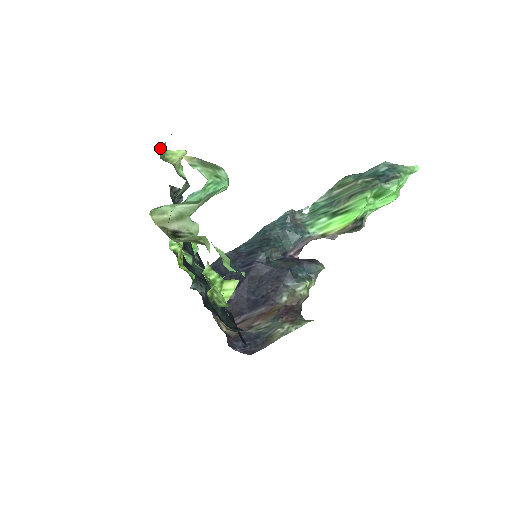
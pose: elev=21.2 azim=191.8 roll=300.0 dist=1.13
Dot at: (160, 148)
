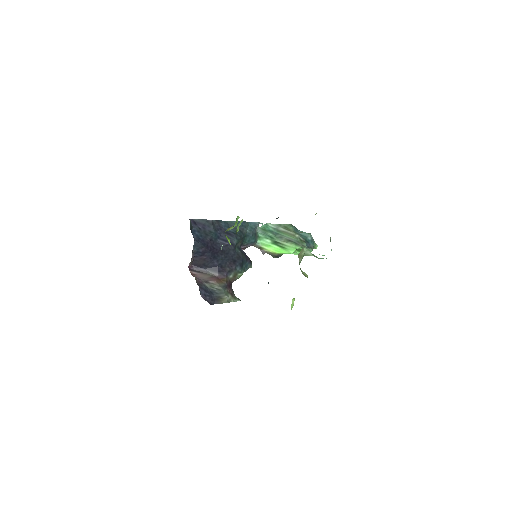
Dot at: occluded
